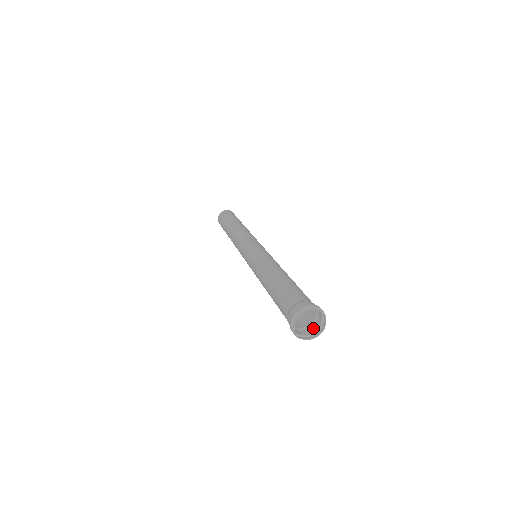
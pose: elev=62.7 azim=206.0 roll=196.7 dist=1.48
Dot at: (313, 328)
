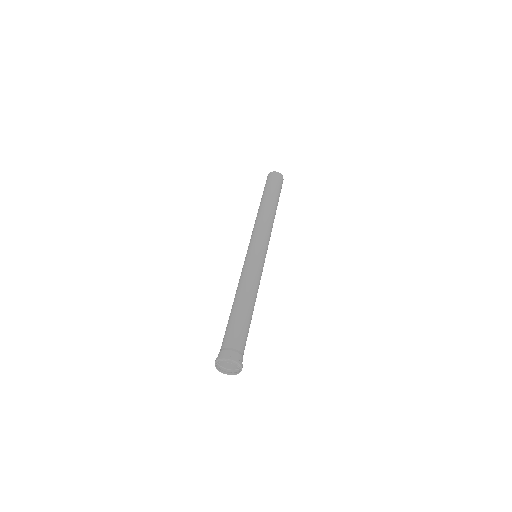
Dot at: occluded
